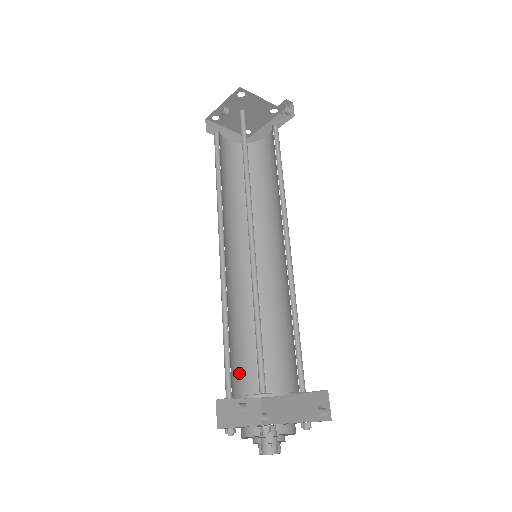
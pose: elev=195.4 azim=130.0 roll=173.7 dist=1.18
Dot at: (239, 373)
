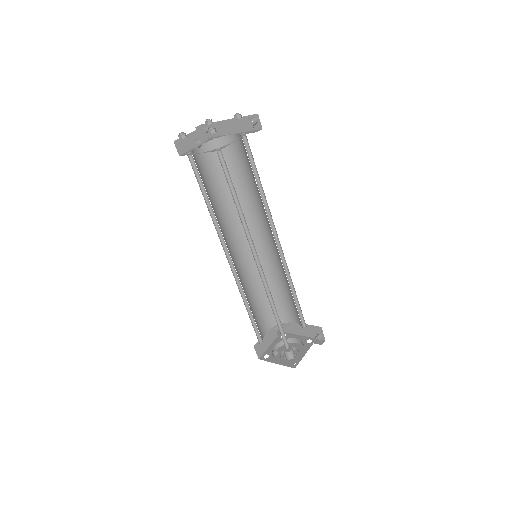
Dot at: (260, 322)
